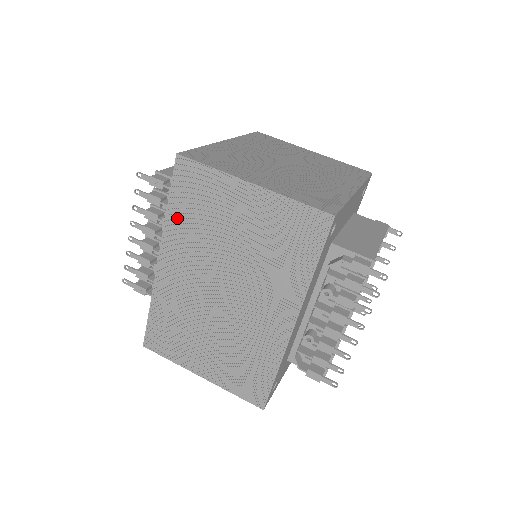
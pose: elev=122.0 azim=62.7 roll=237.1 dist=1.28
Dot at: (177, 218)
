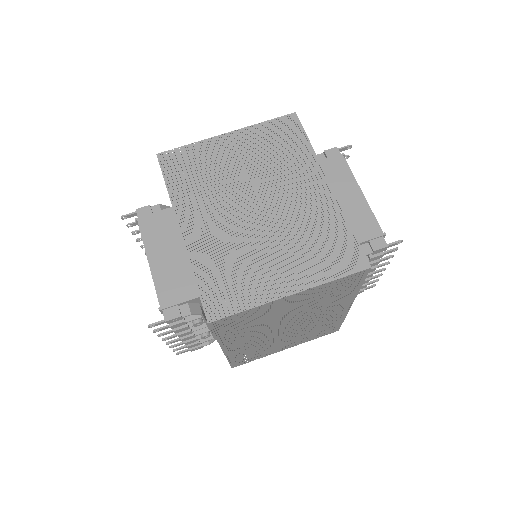
Dot at: (228, 335)
